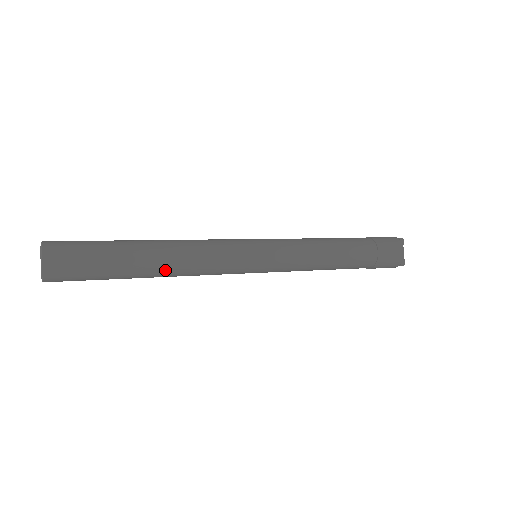
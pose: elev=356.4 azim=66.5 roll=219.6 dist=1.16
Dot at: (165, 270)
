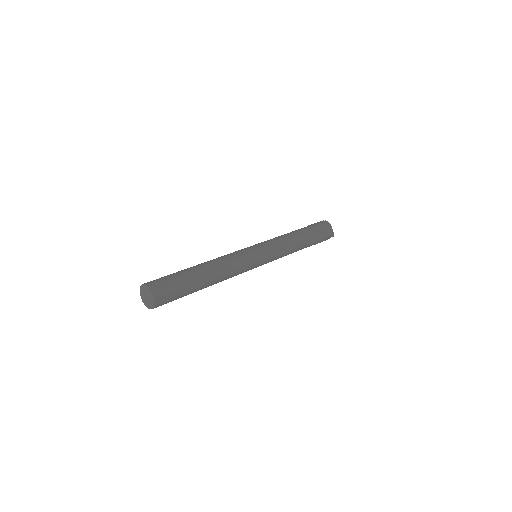
Dot at: (216, 277)
